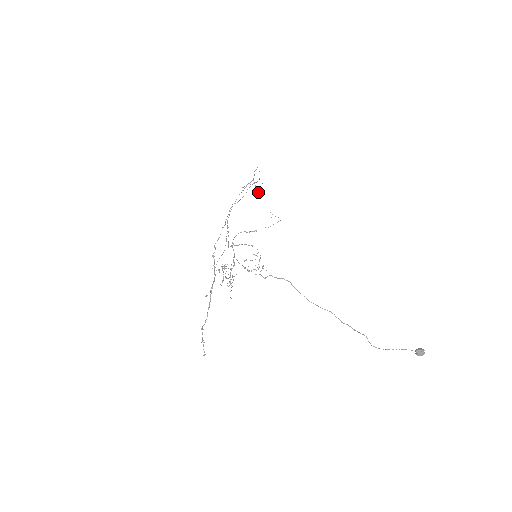
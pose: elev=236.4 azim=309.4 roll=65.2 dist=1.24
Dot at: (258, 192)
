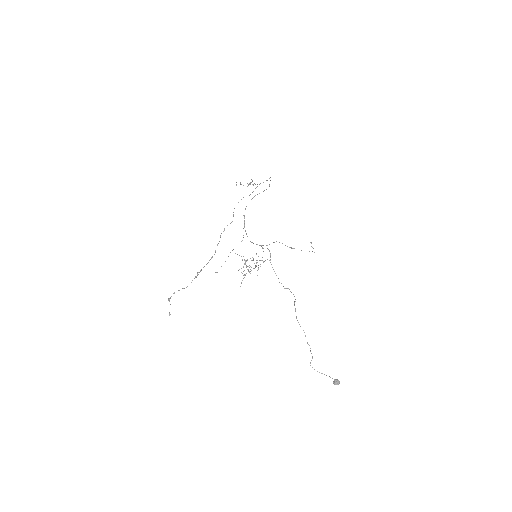
Dot at: (236, 184)
